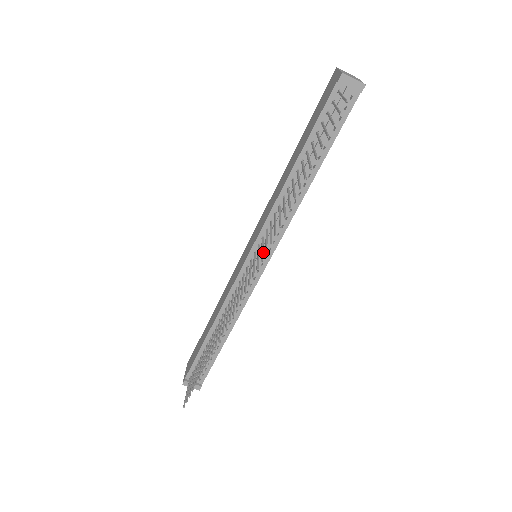
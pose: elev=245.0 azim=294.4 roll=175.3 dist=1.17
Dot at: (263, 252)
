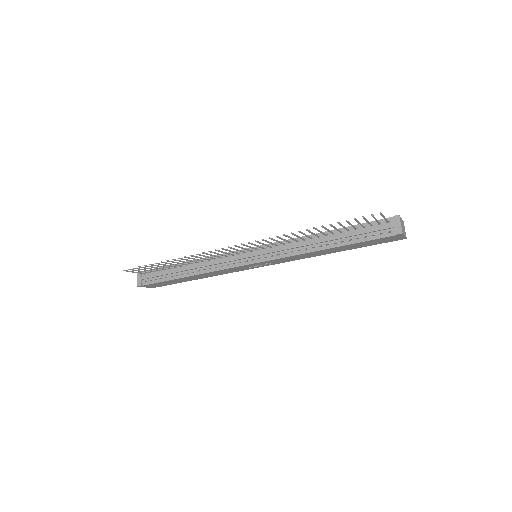
Dot at: (261, 253)
